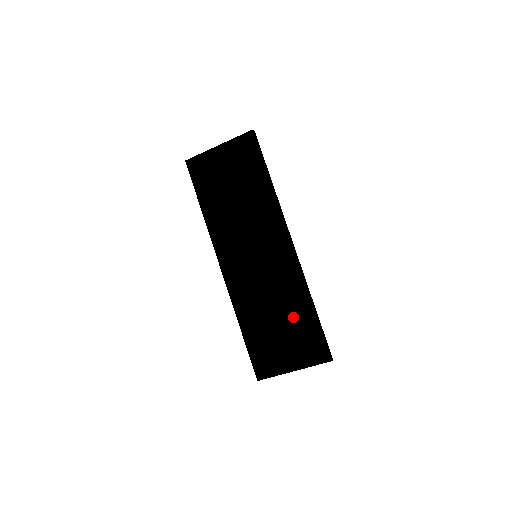
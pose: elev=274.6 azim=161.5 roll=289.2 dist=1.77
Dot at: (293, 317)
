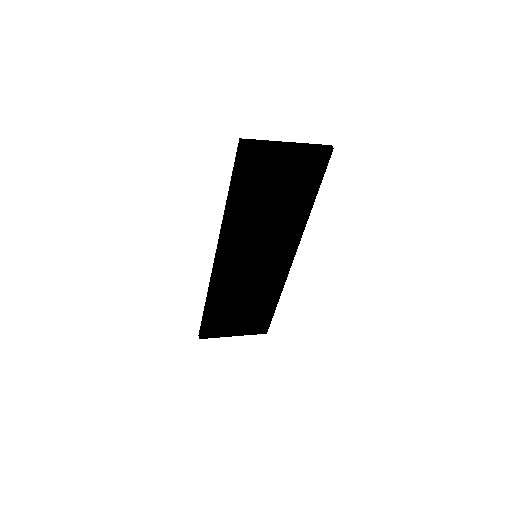
Dot at: (258, 305)
